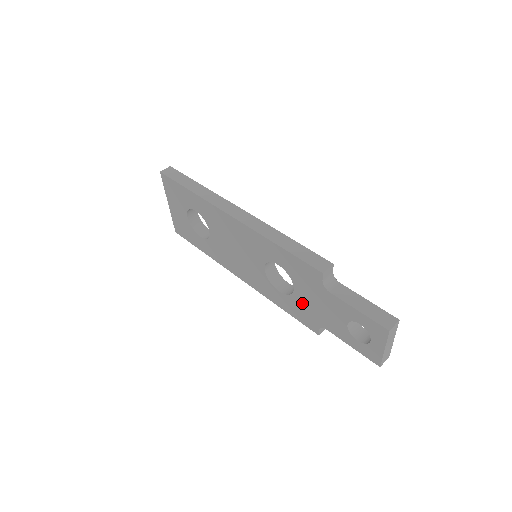
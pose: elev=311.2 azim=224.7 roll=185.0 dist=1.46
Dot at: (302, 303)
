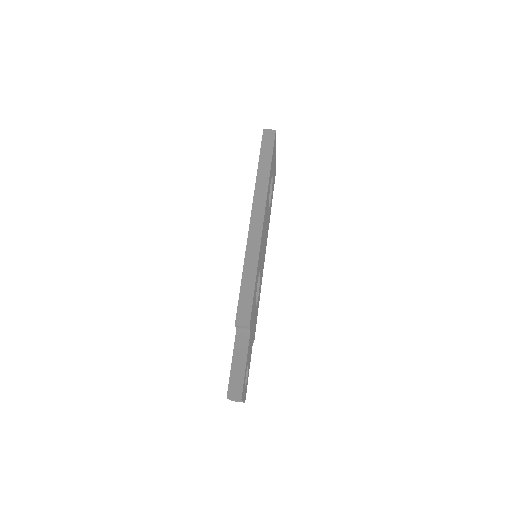
Dot at: occluded
